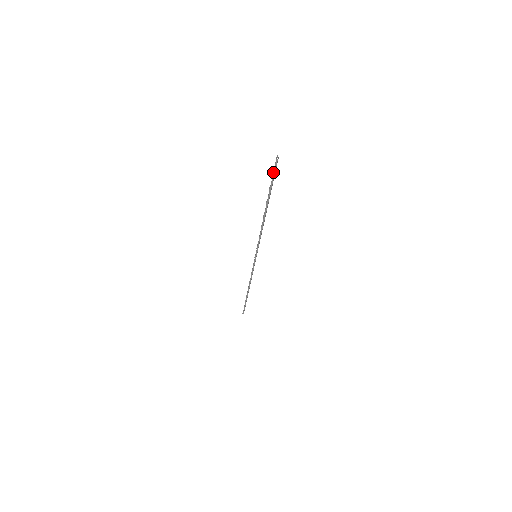
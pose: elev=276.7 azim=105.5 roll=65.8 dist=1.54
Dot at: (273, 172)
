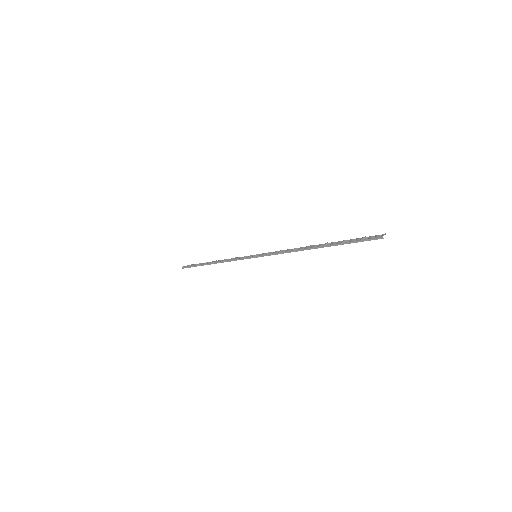
Dot at: (365, 239)
